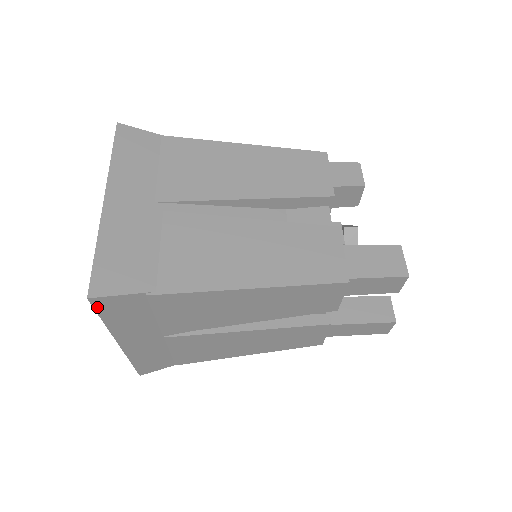
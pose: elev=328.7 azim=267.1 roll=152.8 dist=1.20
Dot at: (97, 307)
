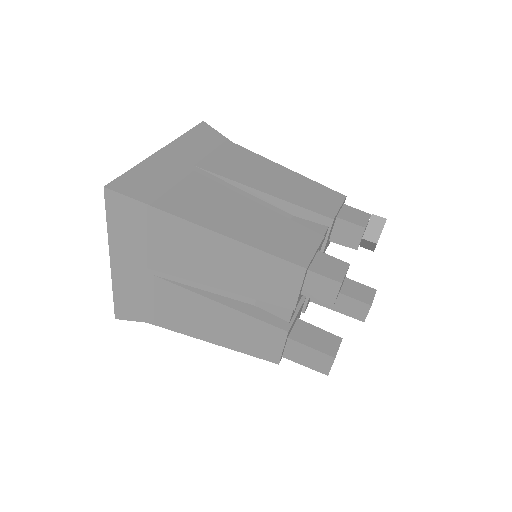
Dot at: occluded
